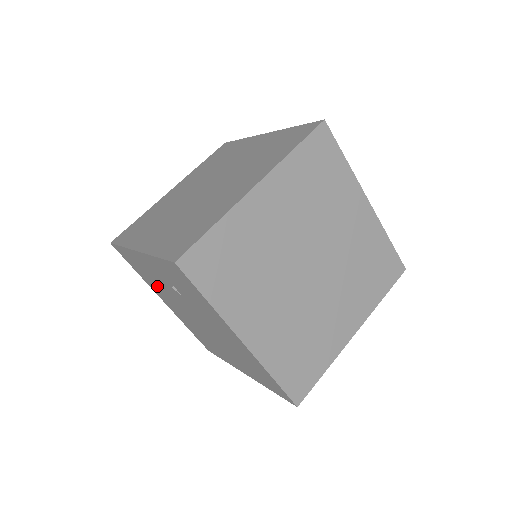
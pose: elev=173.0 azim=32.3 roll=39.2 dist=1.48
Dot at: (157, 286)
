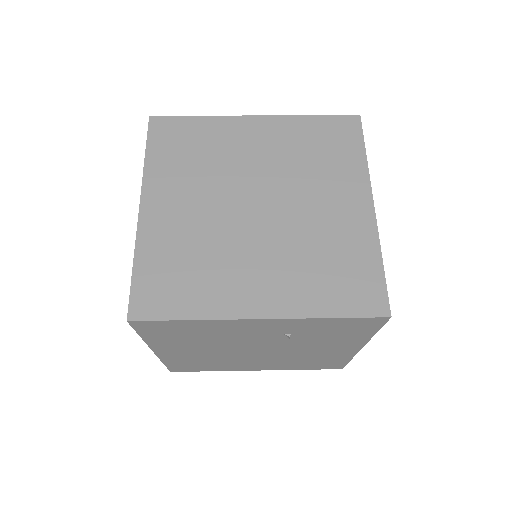
Dot at: (198, 341)
